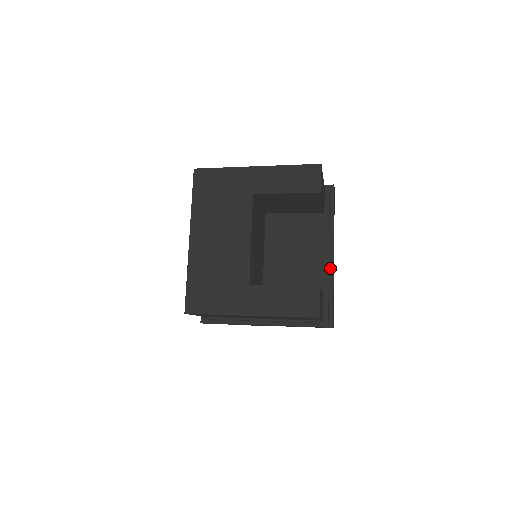
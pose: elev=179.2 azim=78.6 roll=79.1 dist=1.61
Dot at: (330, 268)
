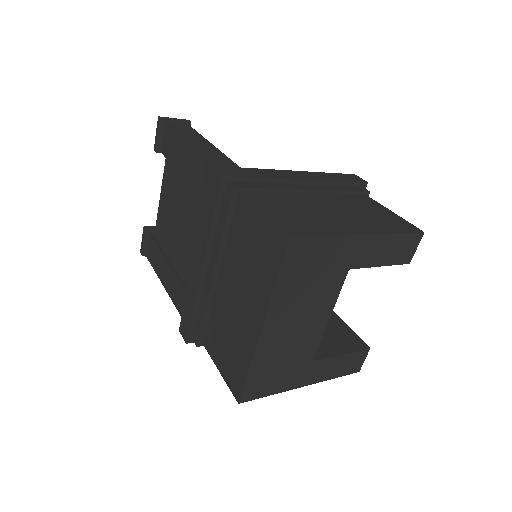
Dot at: occluded
